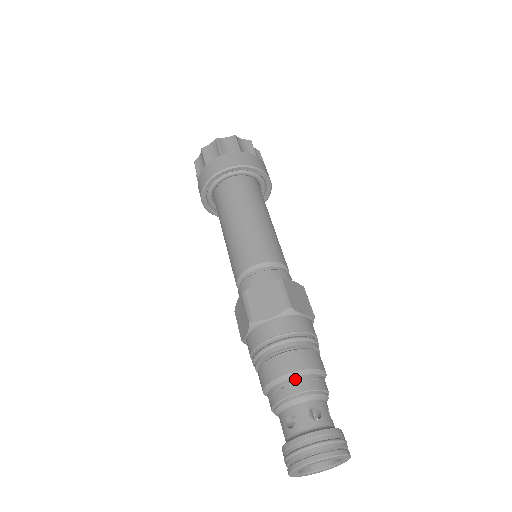
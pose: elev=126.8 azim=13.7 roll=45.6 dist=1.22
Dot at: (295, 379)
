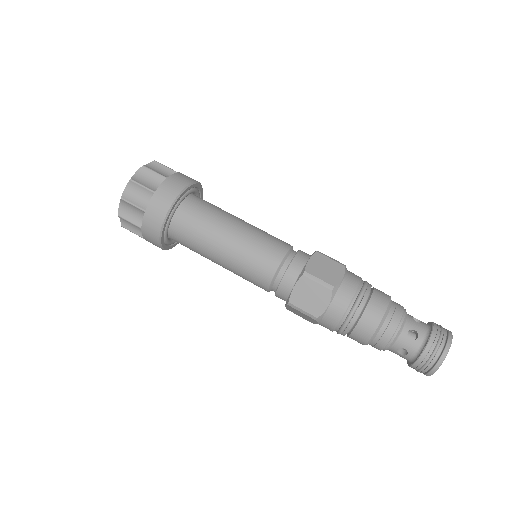
Dot at: (382, 329)
